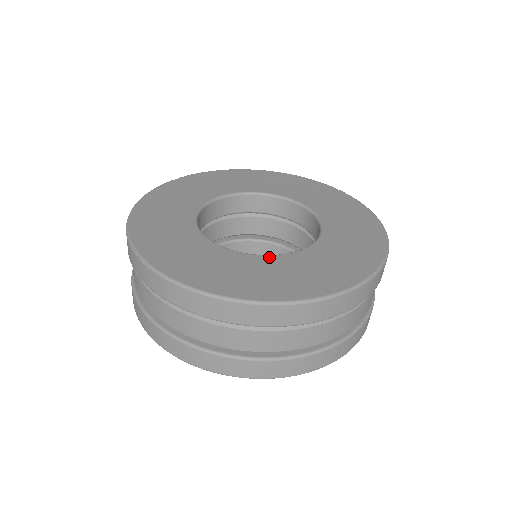
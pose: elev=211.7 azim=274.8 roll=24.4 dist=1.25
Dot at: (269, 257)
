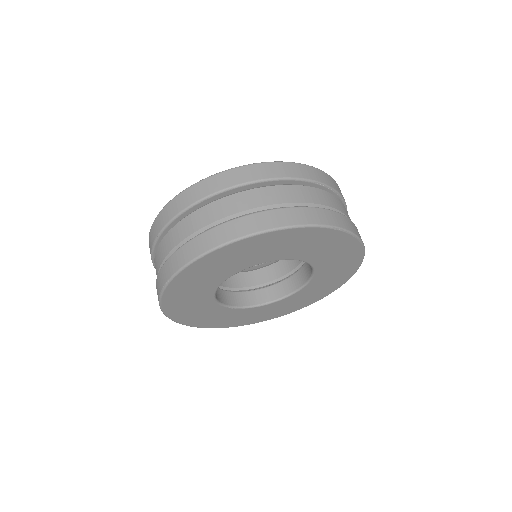
Dot at: occluded
